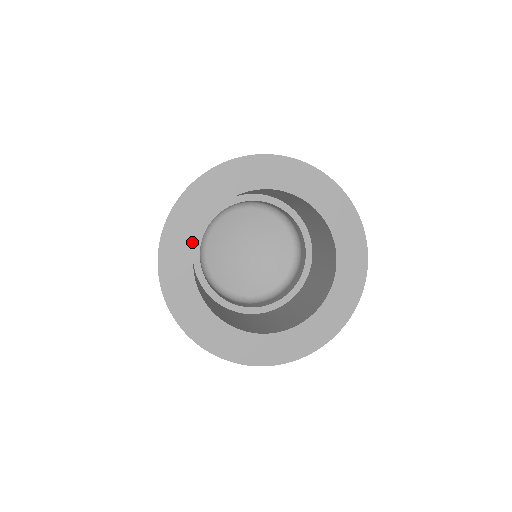
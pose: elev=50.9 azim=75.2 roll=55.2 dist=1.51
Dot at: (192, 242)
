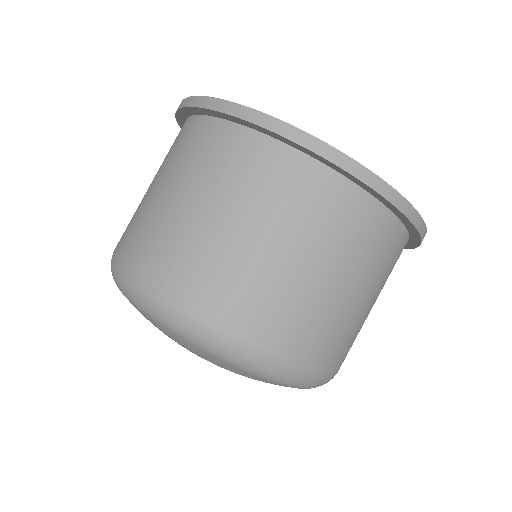
Dot at: occluded
